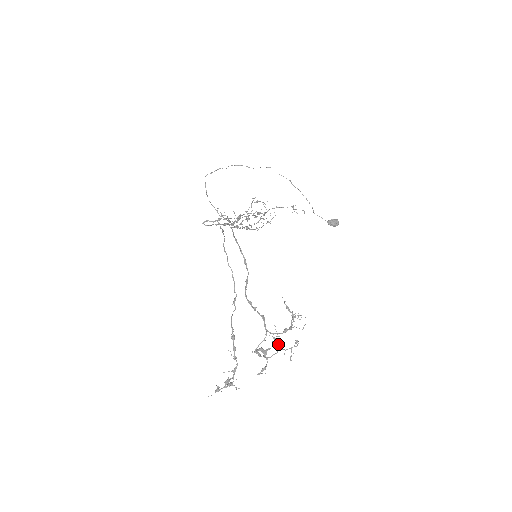
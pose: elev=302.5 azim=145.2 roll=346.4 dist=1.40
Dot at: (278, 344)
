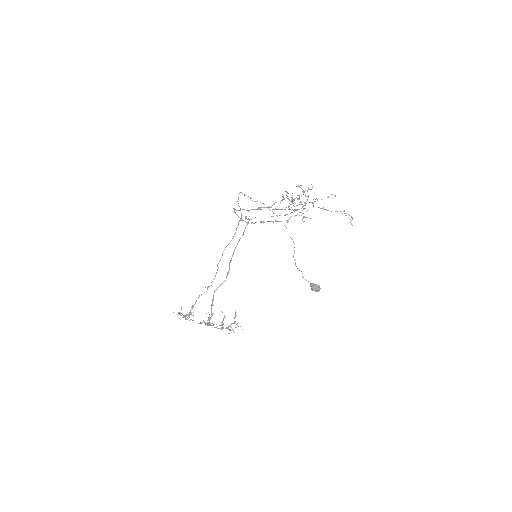
Dot at: occluded
